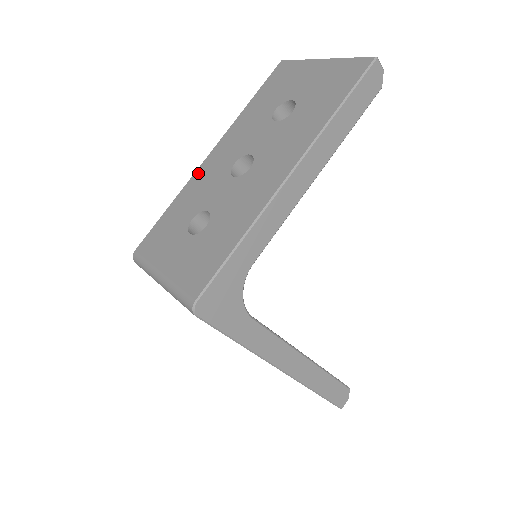
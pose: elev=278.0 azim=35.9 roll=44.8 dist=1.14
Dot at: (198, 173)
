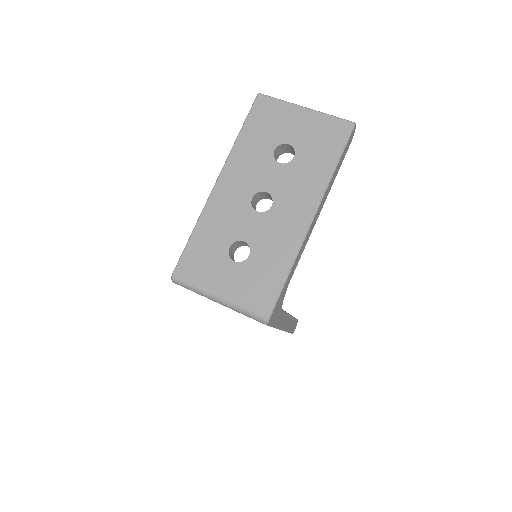
Dot at: (213, 201)
